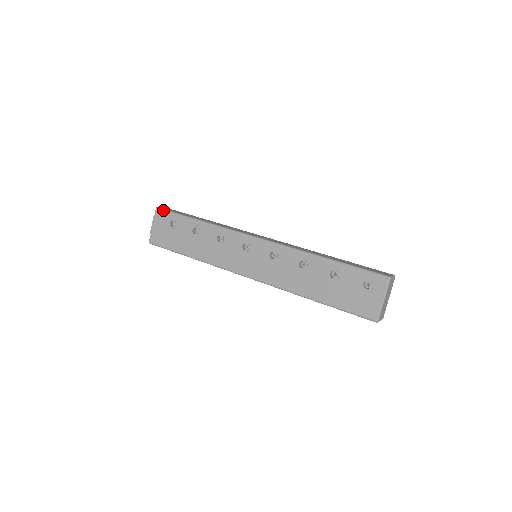
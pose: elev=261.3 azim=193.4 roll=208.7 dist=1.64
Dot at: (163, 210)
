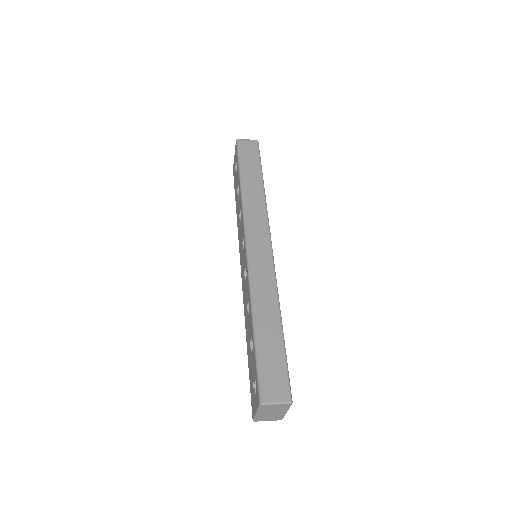
Dot at: (237, 147)
